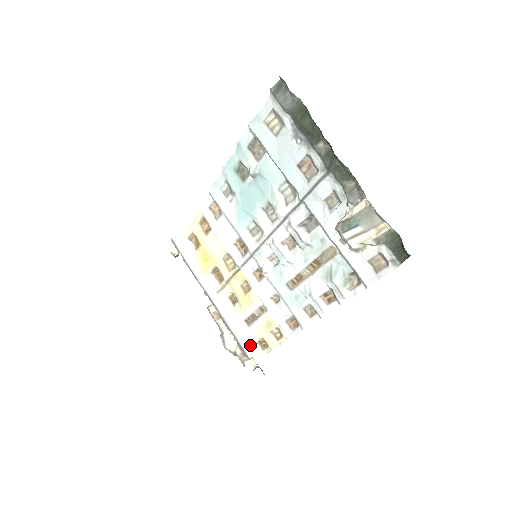
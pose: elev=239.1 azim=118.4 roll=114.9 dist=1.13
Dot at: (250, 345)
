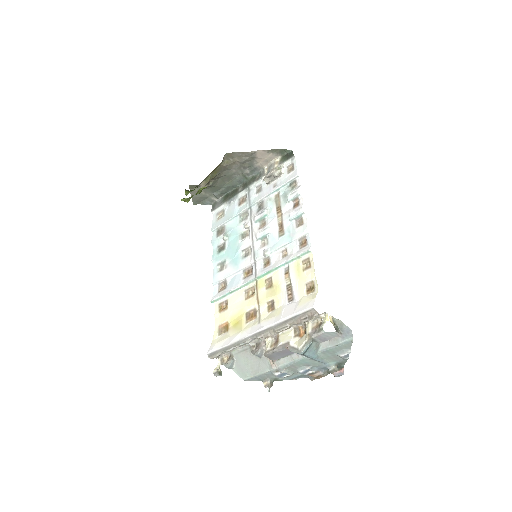
Dot at: (305, 302)
